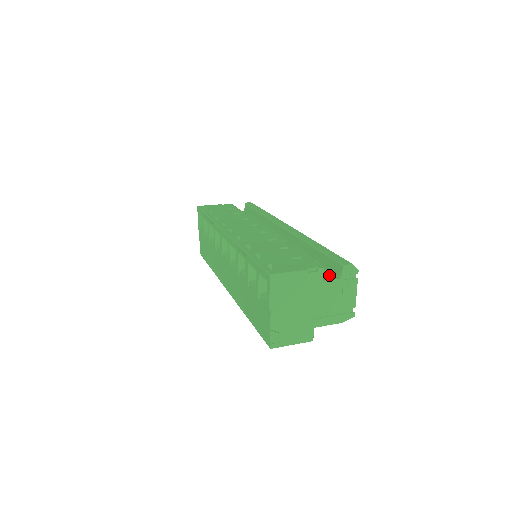
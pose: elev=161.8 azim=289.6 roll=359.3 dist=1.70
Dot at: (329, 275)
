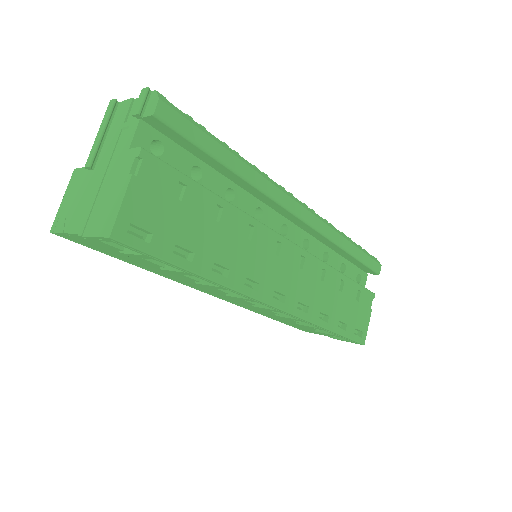
Dot at: (362, 279)
